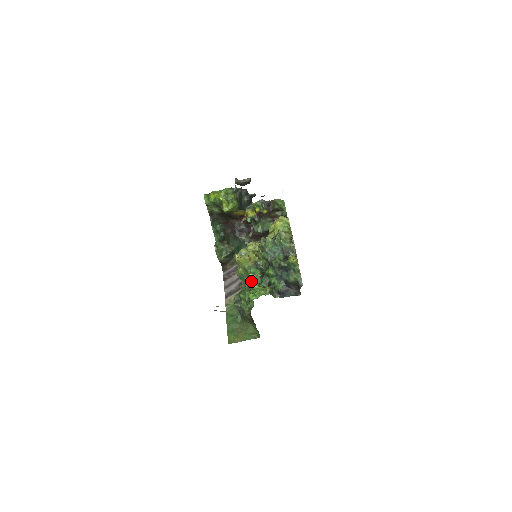
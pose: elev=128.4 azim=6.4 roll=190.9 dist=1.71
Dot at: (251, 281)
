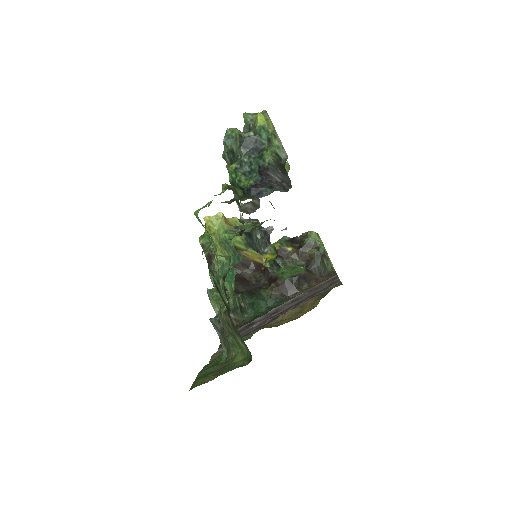
Dot at: (224, 242)
